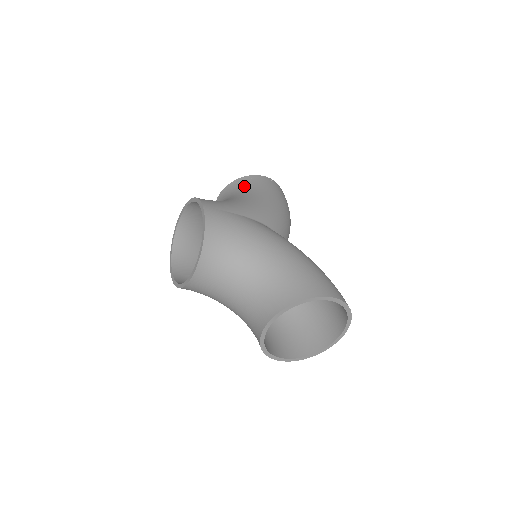
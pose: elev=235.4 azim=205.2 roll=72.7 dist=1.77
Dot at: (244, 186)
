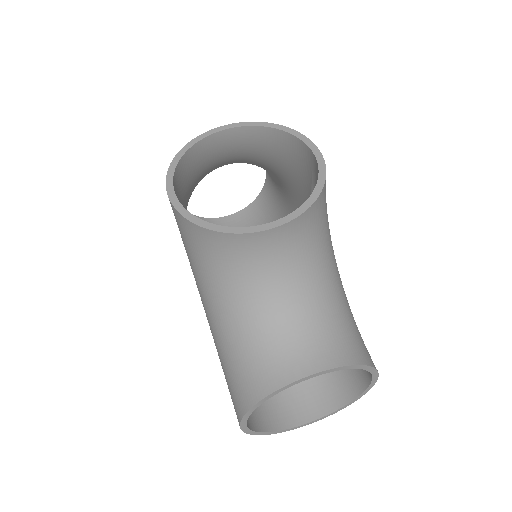
Dot at: occluded
